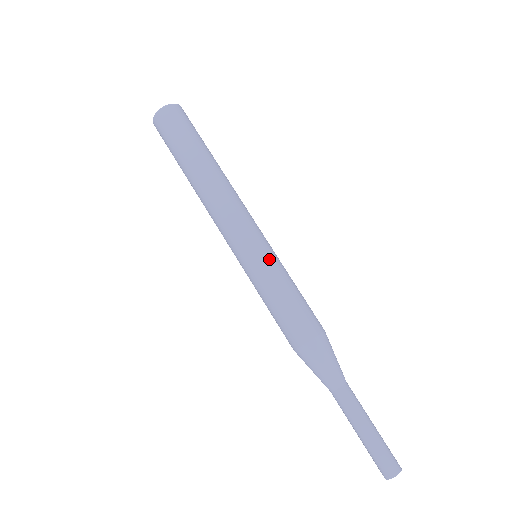
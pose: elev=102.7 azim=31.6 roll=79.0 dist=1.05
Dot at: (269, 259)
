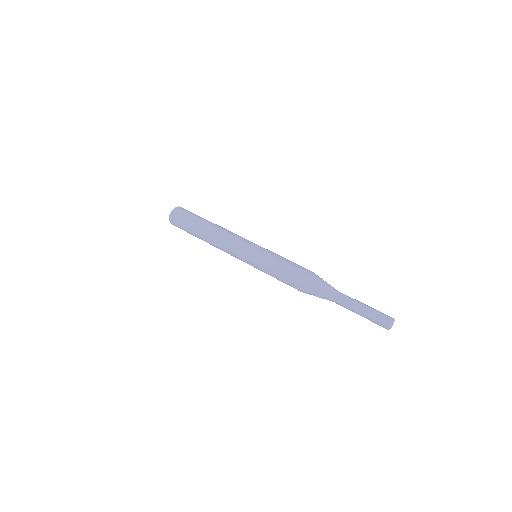
Dot at: (262, 251)
